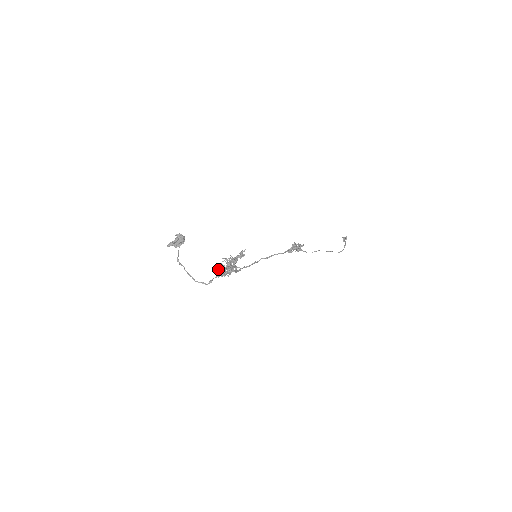
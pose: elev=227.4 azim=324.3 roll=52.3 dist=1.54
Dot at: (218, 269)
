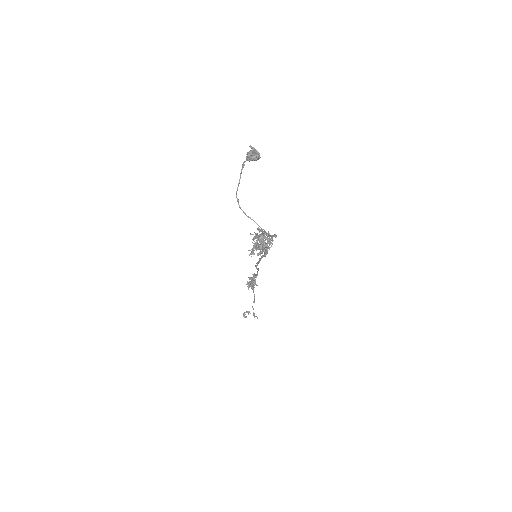
Dot at: (265, 232)
